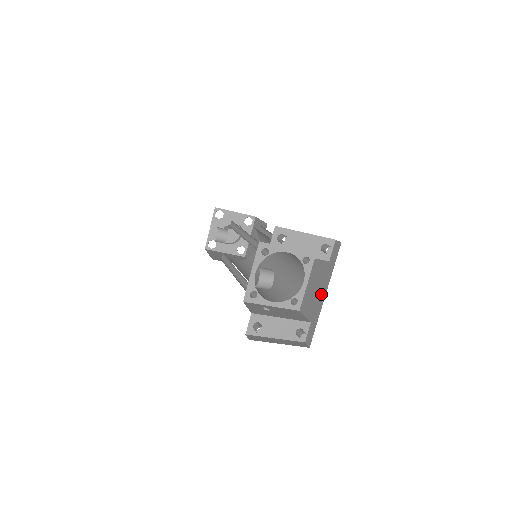
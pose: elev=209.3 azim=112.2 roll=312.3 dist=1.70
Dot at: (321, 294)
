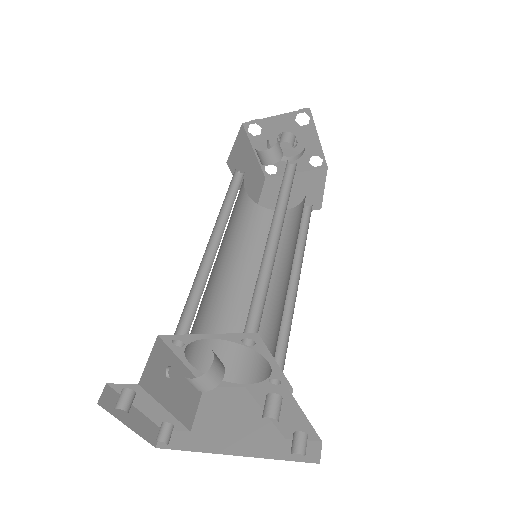
Dot at: (233, 441)
